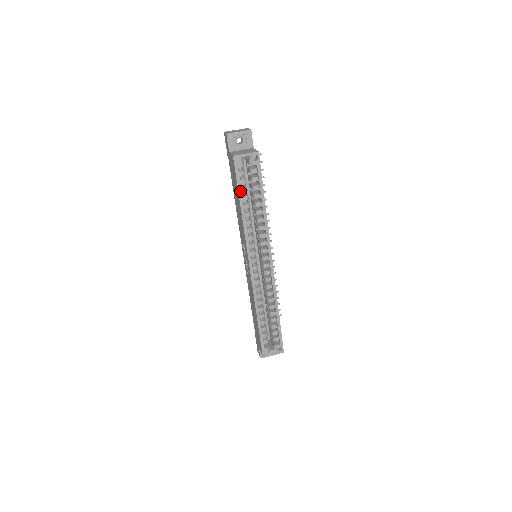
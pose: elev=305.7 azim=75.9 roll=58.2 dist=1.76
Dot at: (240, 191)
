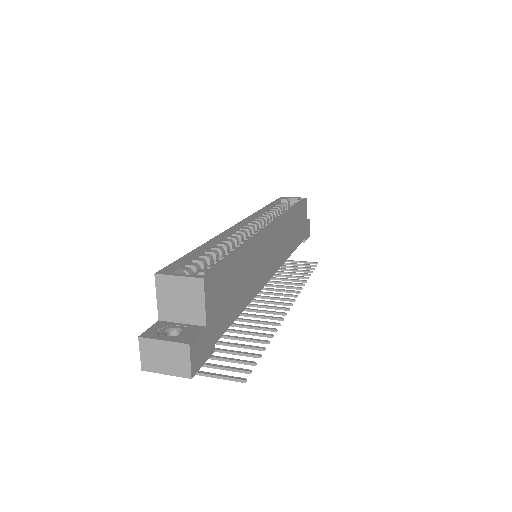
Dot at: (273, 203)
